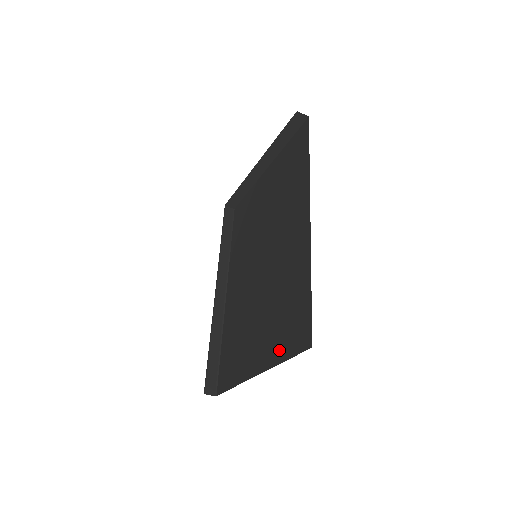
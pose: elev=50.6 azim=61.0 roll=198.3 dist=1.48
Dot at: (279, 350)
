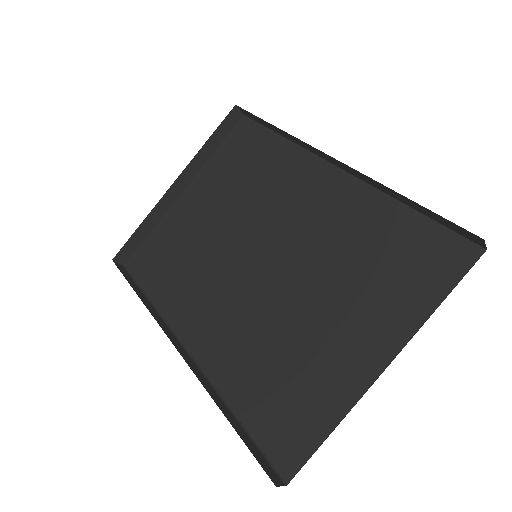
Dot at: (415, 303)
